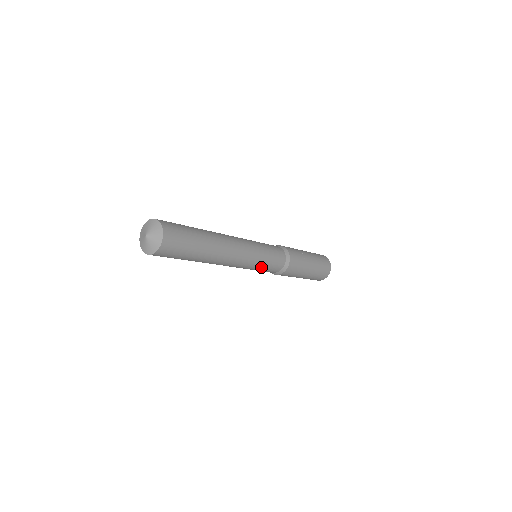
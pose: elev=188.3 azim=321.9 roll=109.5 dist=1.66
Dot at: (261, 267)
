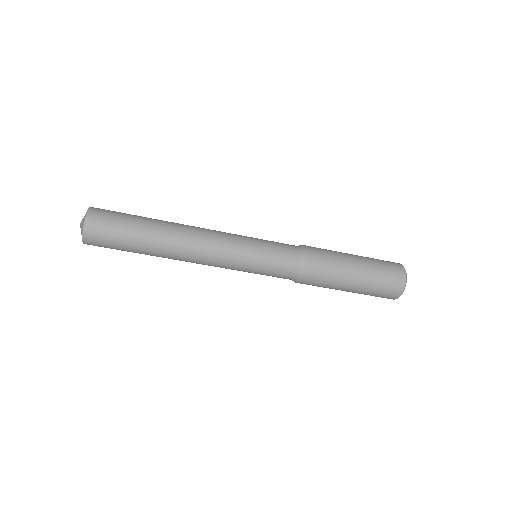
Dot at: (256, 266)
